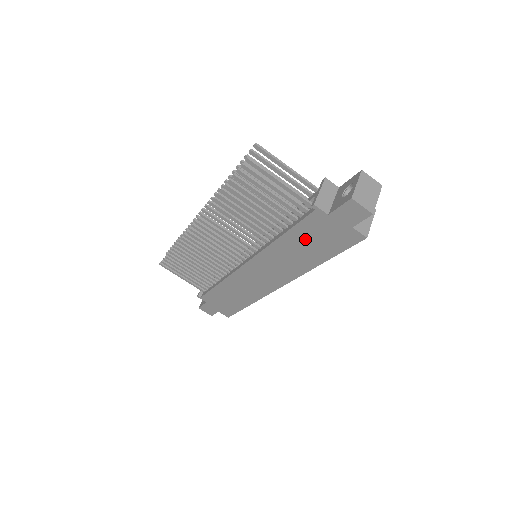
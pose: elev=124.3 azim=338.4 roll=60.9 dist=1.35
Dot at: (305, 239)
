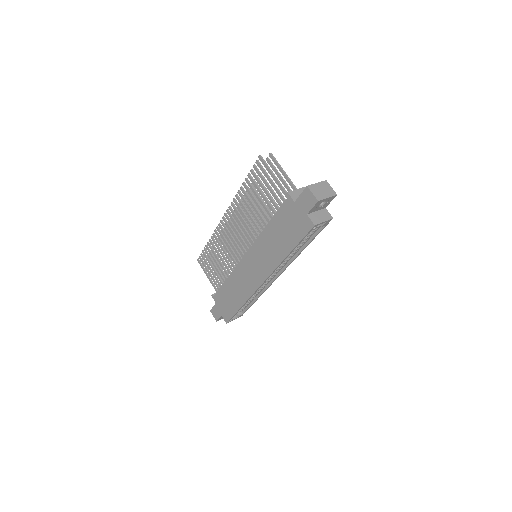
Dot at: (281, 227)
